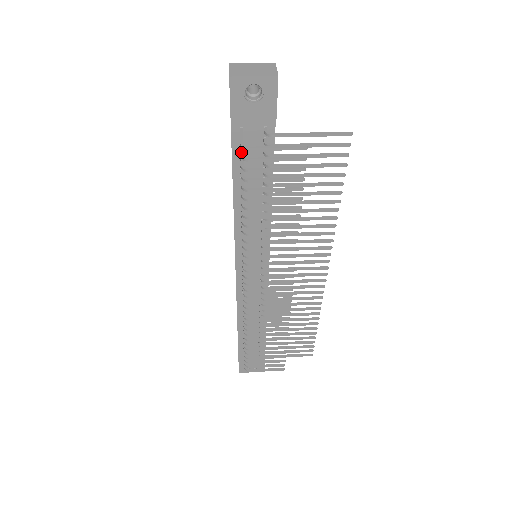
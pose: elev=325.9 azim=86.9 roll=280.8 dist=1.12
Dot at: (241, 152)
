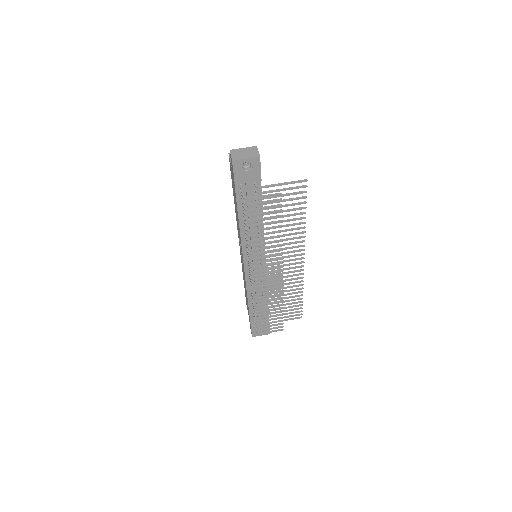
Dot at: (243, 200)
